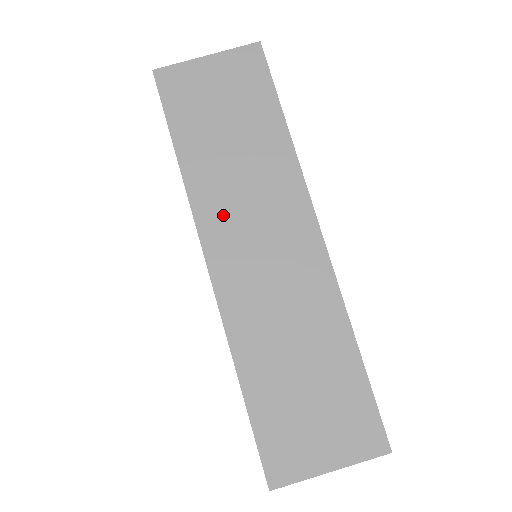
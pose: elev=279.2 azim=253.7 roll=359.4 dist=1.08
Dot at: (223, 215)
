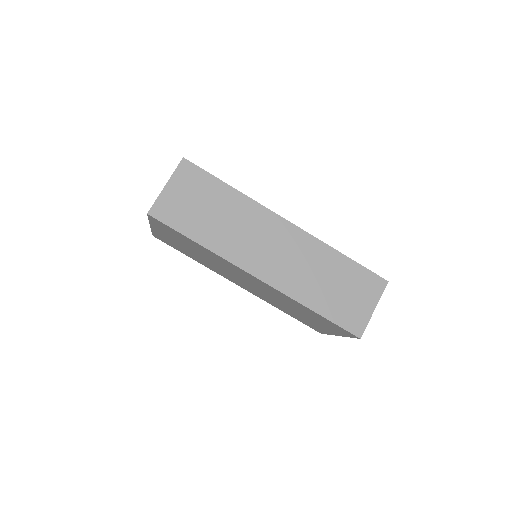
Dot at: (243, 251)
